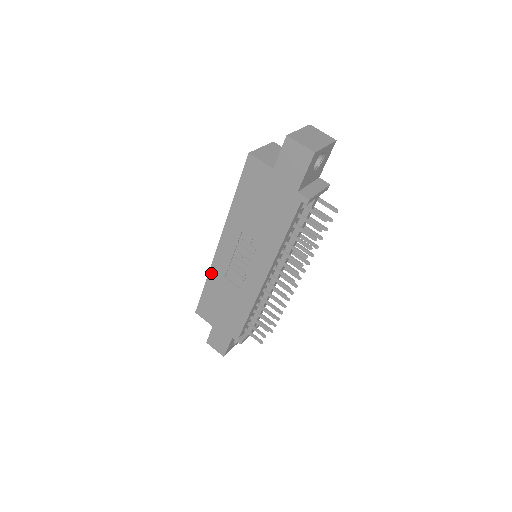
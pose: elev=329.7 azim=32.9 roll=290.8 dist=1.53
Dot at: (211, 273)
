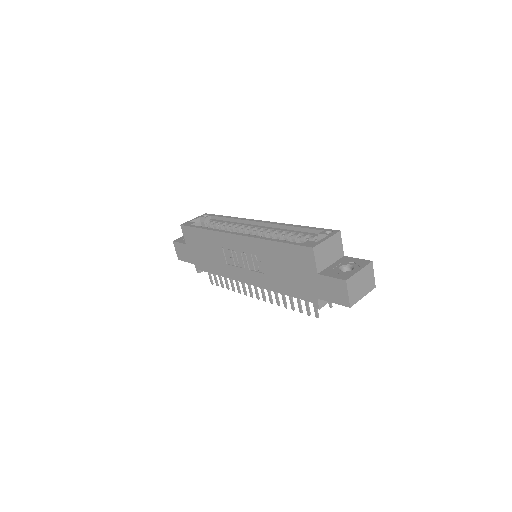
Dot at: (214, 233)
